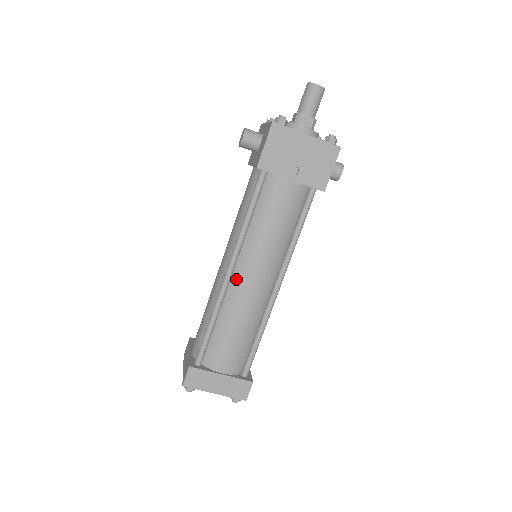
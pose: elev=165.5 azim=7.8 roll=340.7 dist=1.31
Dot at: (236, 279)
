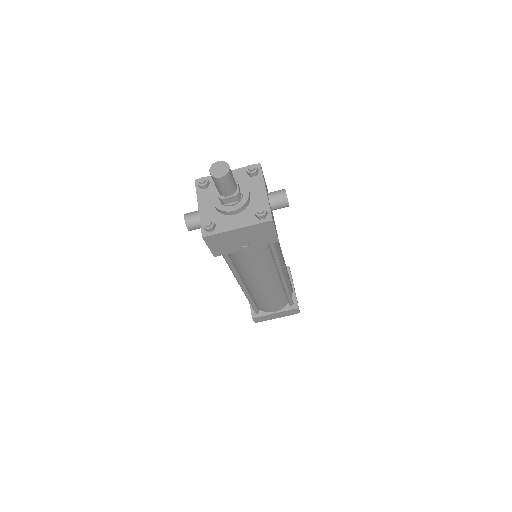
Dot at: (250, 286)
